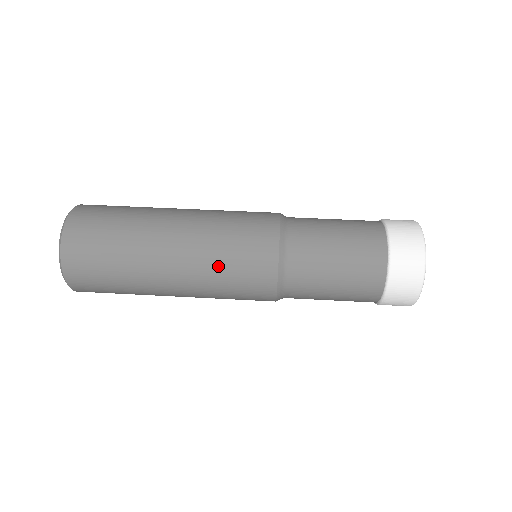
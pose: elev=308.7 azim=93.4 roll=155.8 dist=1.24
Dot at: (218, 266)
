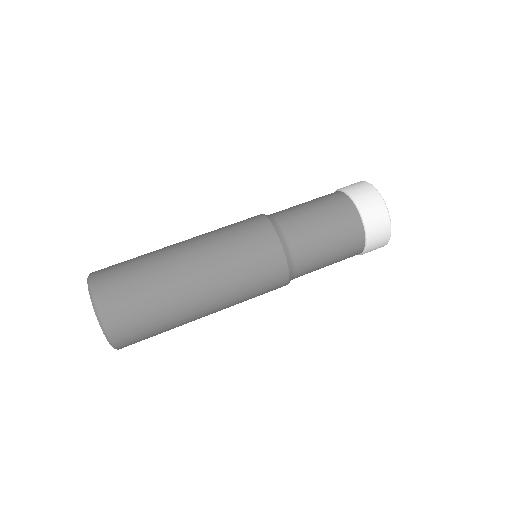
Dot at: (238, 273)
